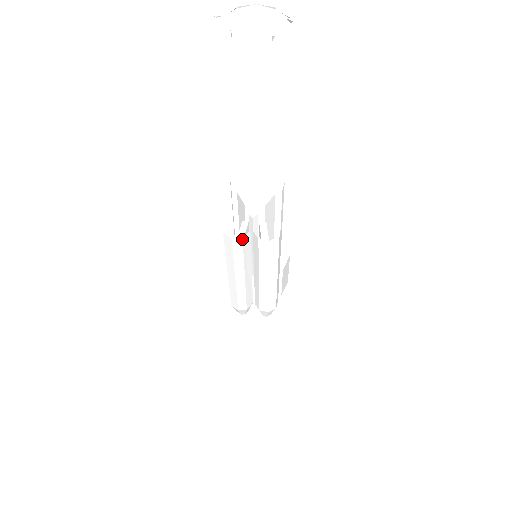
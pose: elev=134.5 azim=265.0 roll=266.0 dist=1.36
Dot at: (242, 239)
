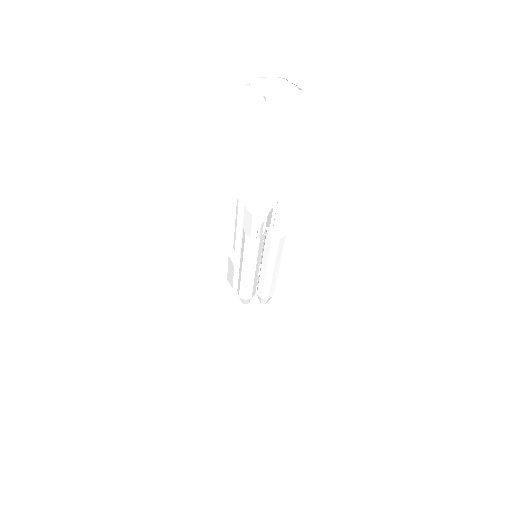
Dot at: (260, 239)
